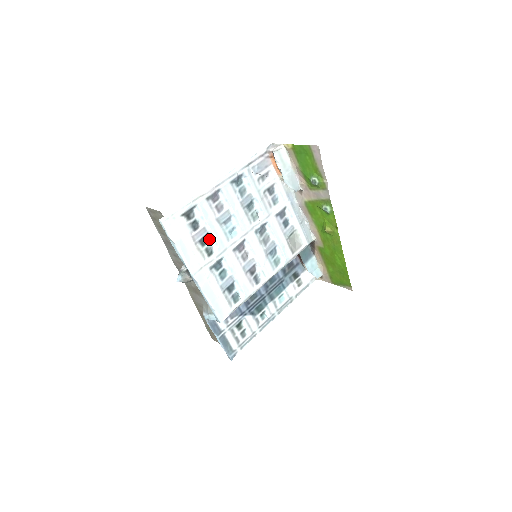
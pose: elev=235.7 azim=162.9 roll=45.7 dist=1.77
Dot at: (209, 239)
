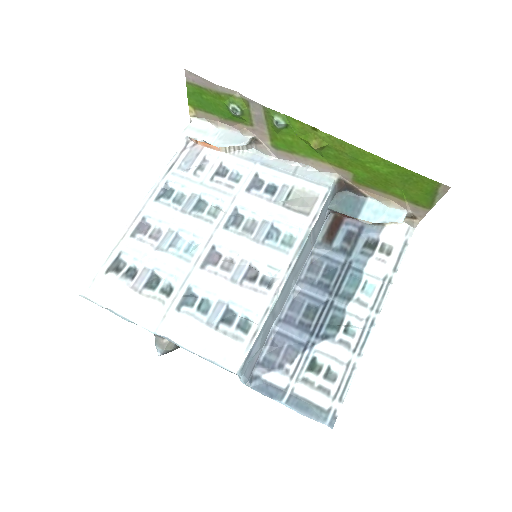
Dot at: (160, 277)
